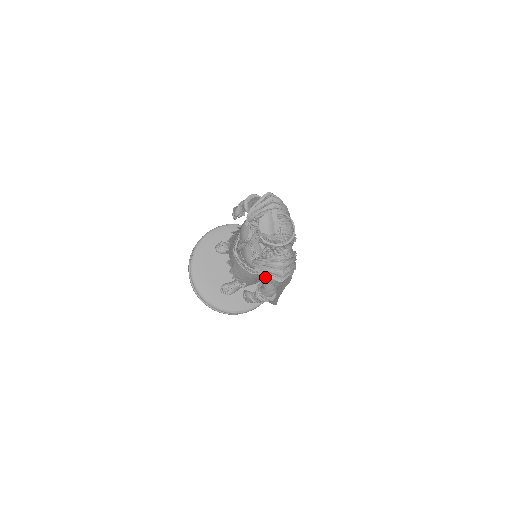
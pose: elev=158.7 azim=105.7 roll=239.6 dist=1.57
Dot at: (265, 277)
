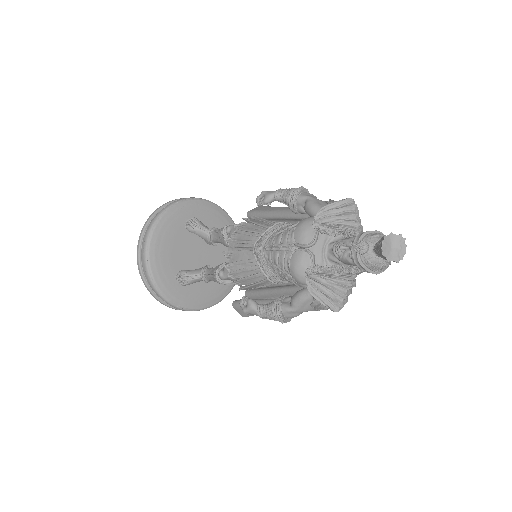
Dot at: (305, 296)
